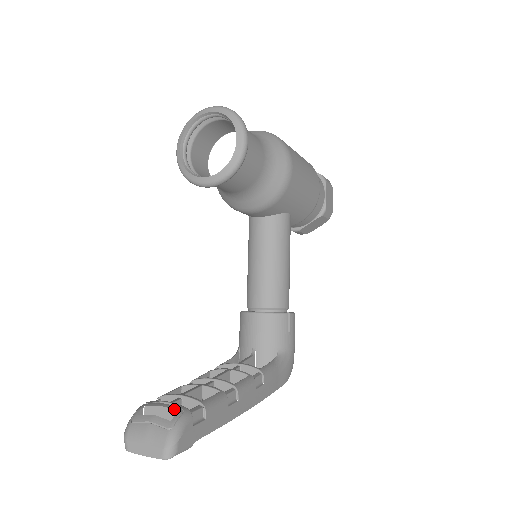
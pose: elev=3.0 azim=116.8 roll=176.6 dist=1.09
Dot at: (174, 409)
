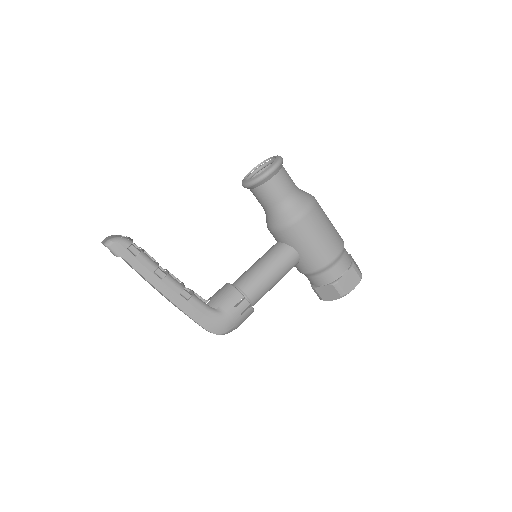
Dot at: (129, 238)
